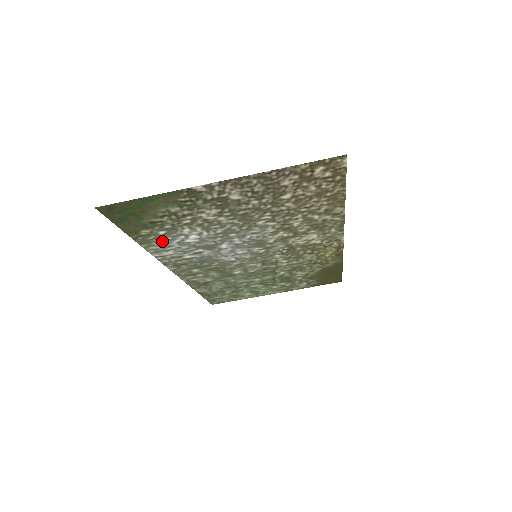
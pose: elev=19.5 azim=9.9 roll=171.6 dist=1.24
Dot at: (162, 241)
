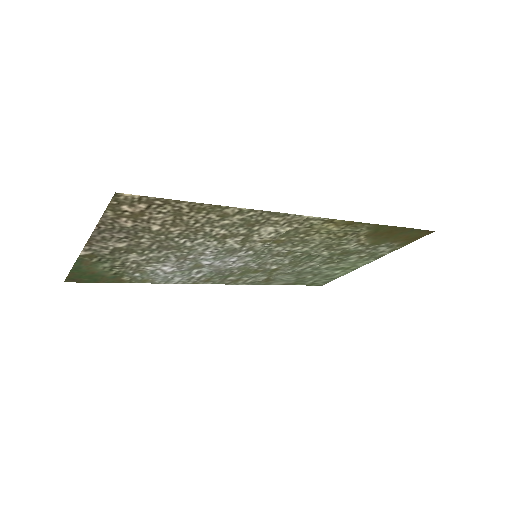
Dot at: (152, 277)
